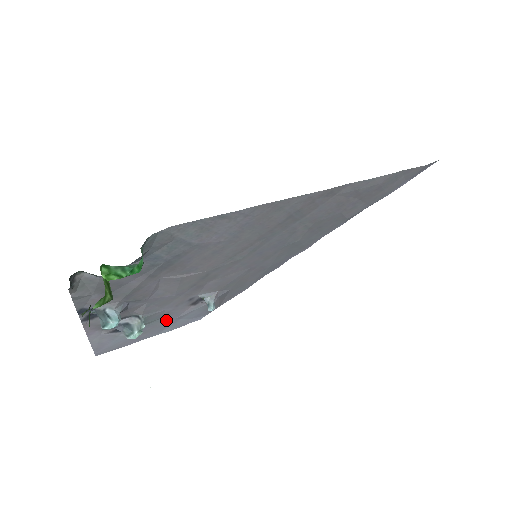
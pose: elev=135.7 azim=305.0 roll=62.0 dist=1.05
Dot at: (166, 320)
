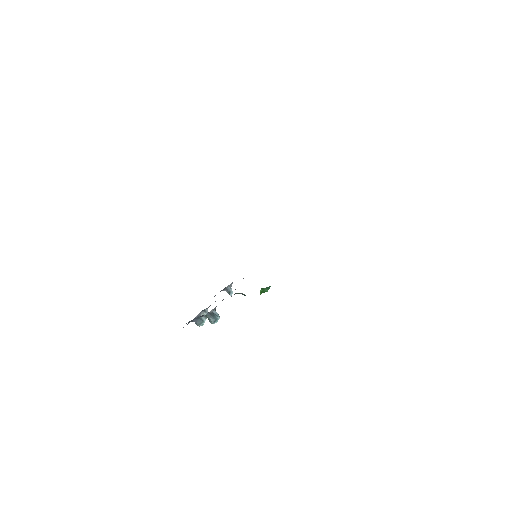
Dot at: occluded
